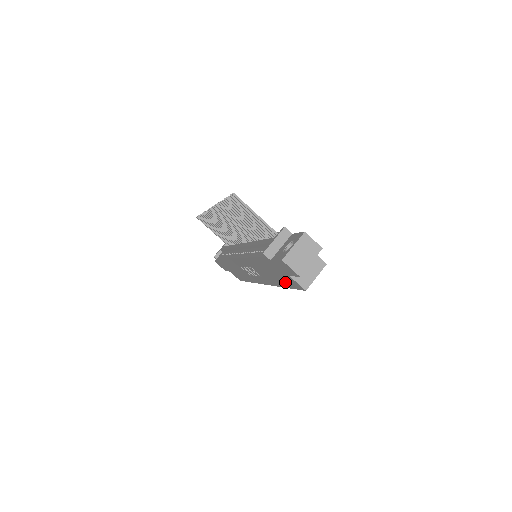
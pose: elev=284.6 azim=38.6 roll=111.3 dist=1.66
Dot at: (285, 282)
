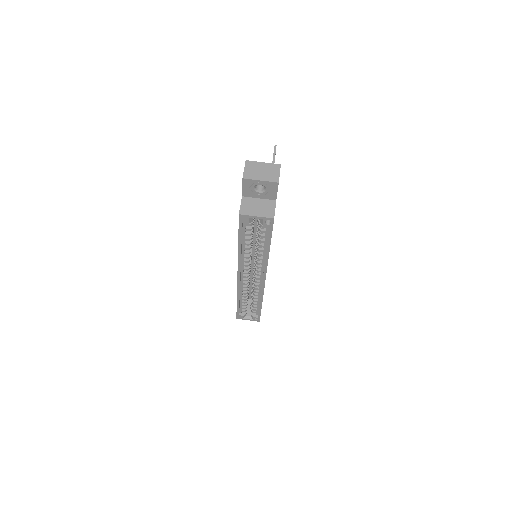
Dot at: occluded
